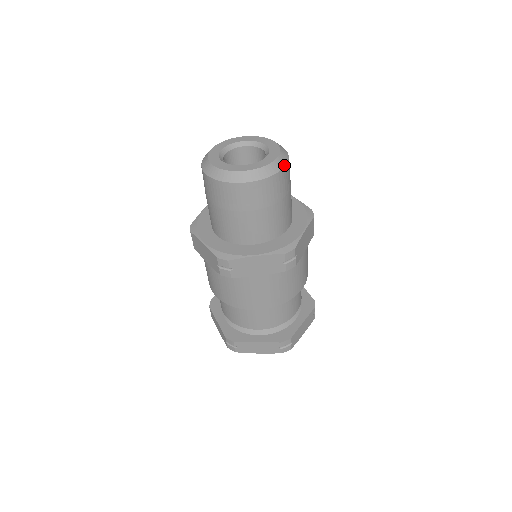
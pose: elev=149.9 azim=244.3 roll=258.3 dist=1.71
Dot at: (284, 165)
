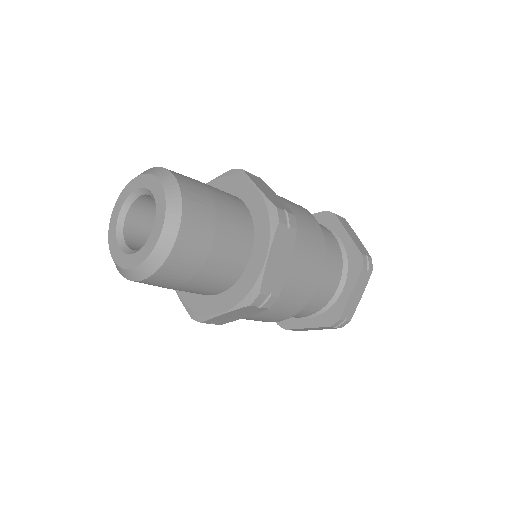
Dot at: (176, 232)
